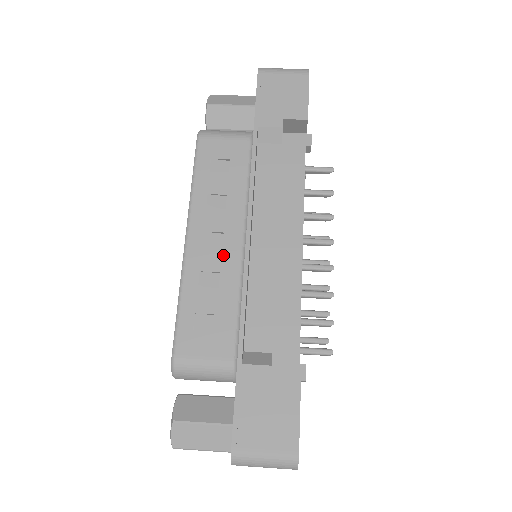
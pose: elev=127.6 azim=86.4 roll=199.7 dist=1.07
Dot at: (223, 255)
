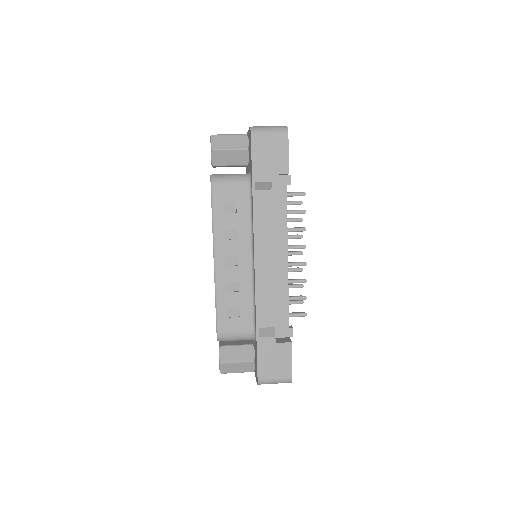
Dot at: (239, 271)
